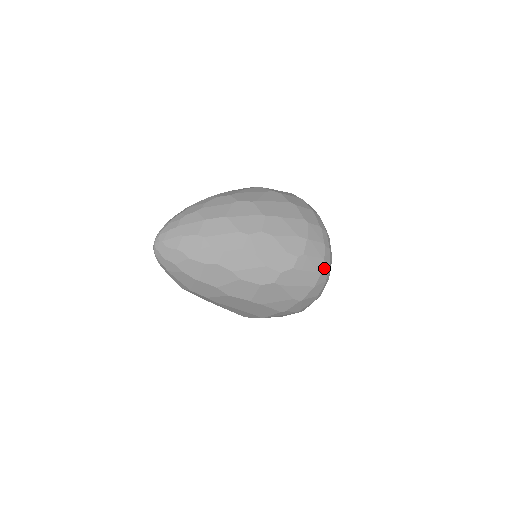
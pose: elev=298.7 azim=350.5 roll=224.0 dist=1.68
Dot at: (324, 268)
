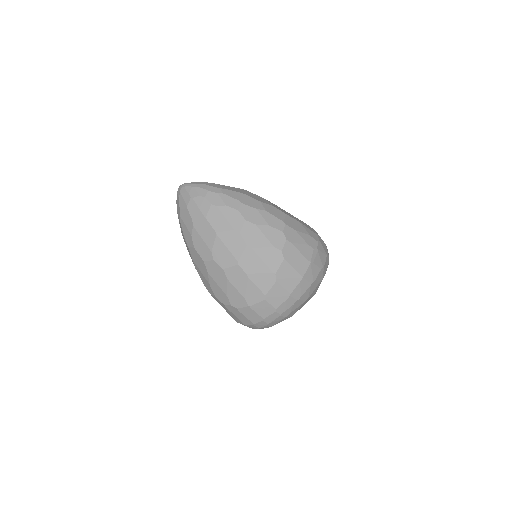
Dot at: (251, 326)
